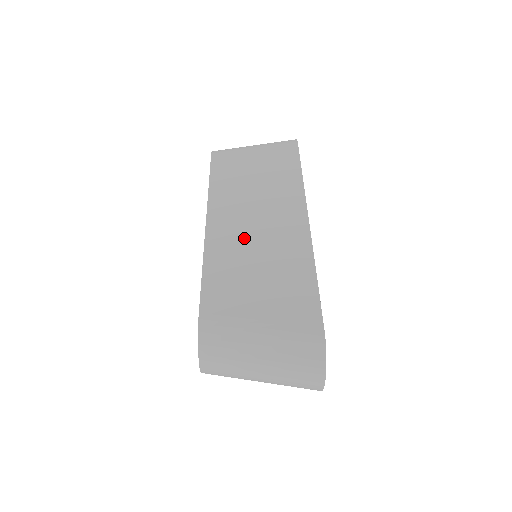
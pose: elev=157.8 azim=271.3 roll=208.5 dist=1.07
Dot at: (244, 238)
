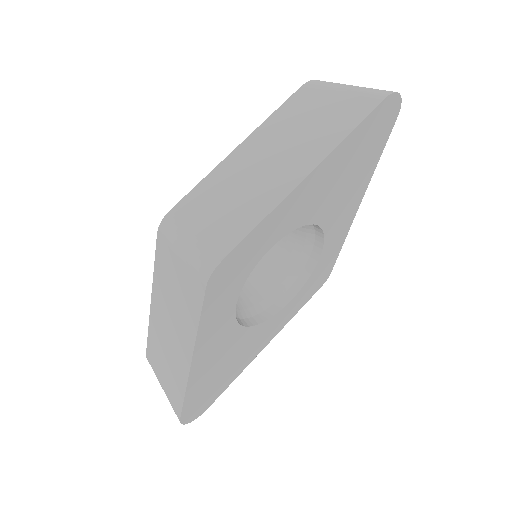
Dot at: (163, 335)
